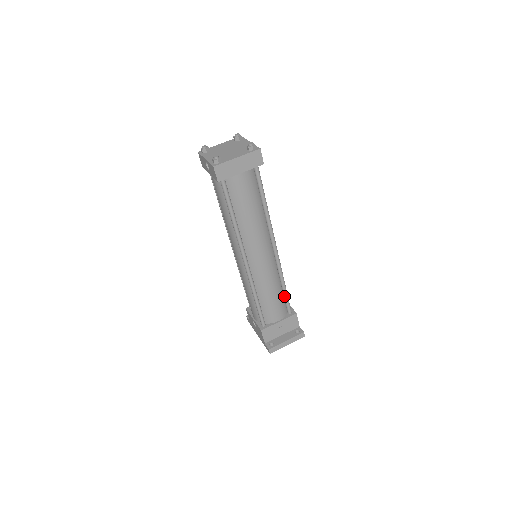
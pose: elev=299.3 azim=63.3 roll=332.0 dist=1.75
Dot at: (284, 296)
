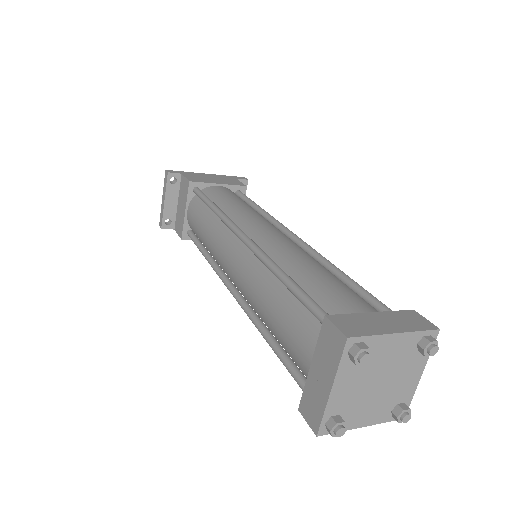
Dot at: occluded
